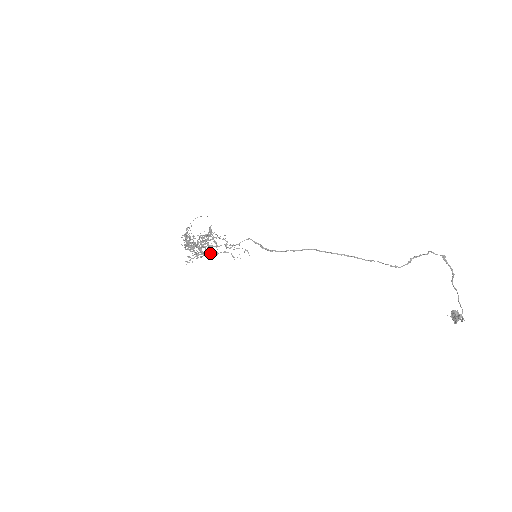
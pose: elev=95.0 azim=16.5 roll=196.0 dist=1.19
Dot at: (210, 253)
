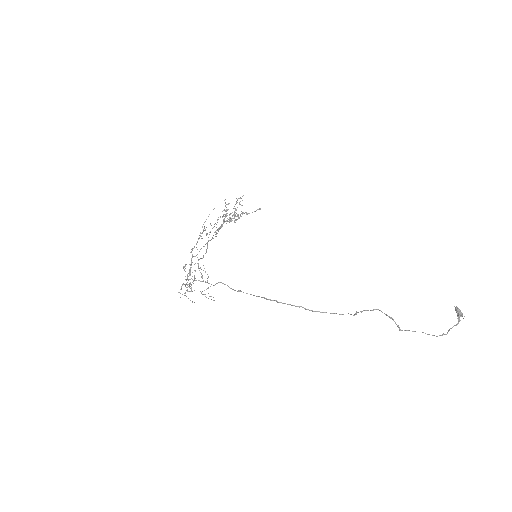
Dot at: occluded
